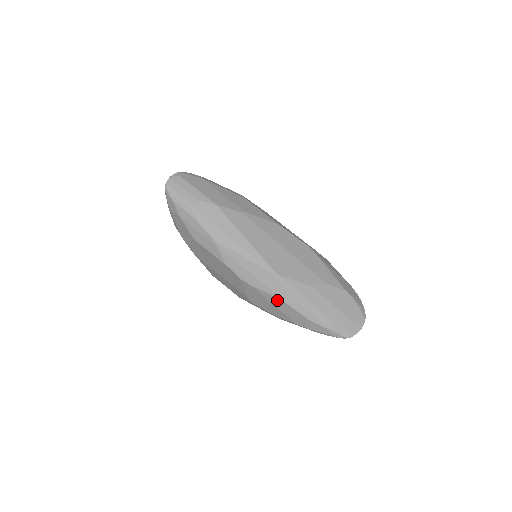
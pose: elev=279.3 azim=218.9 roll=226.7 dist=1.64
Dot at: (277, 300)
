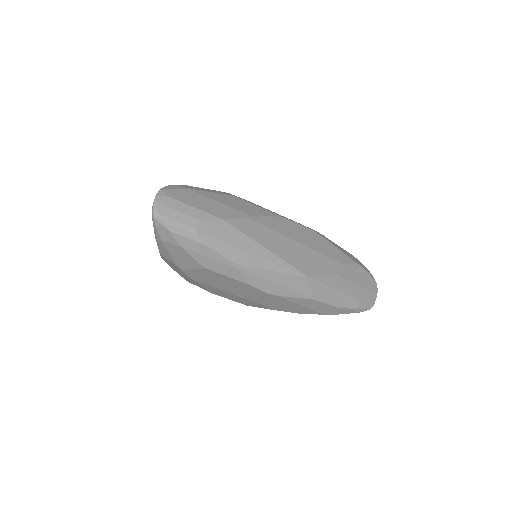
Dot at: (308, 301)
